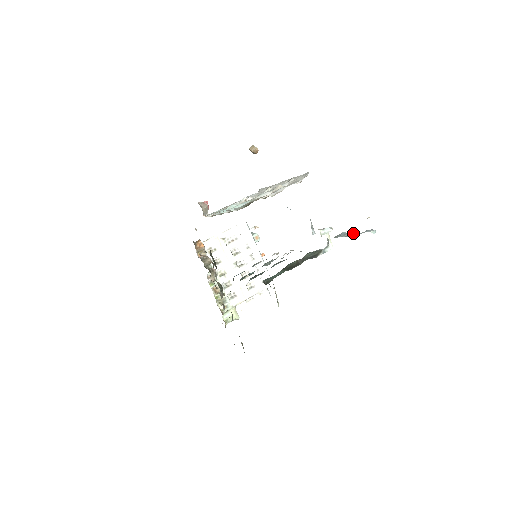
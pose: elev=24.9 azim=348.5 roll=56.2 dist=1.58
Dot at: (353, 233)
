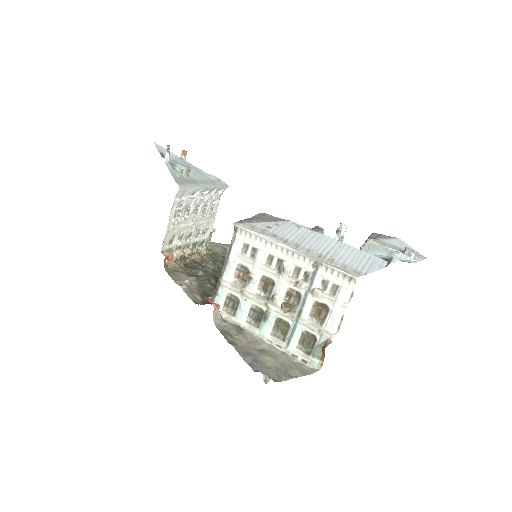
Dot at: (386, 250)
